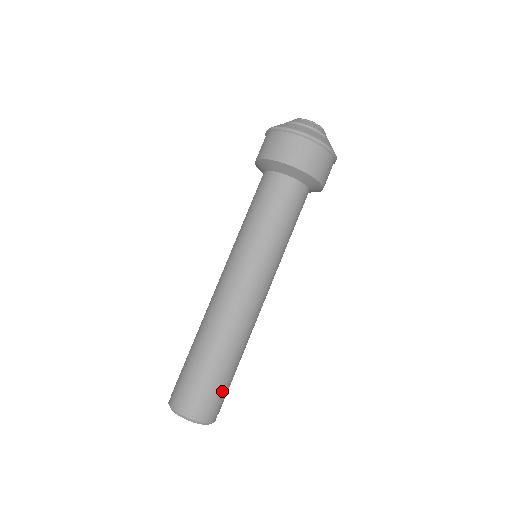
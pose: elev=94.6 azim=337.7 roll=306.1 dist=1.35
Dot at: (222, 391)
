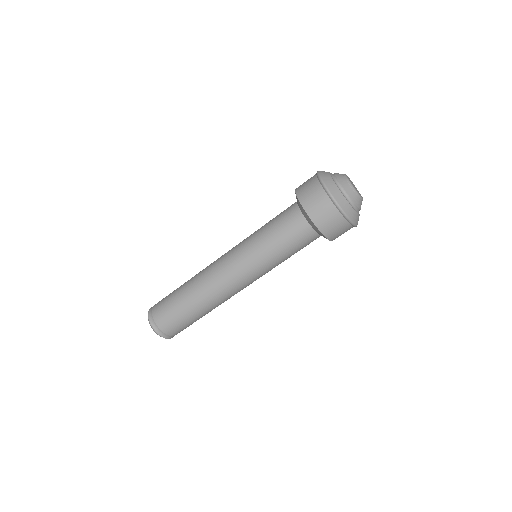
Dot at: (176, 322)
